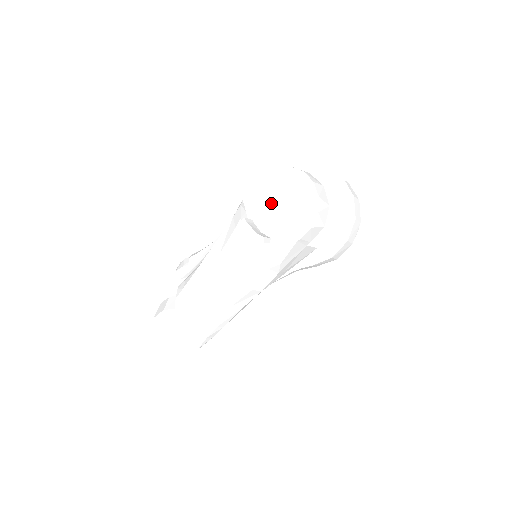
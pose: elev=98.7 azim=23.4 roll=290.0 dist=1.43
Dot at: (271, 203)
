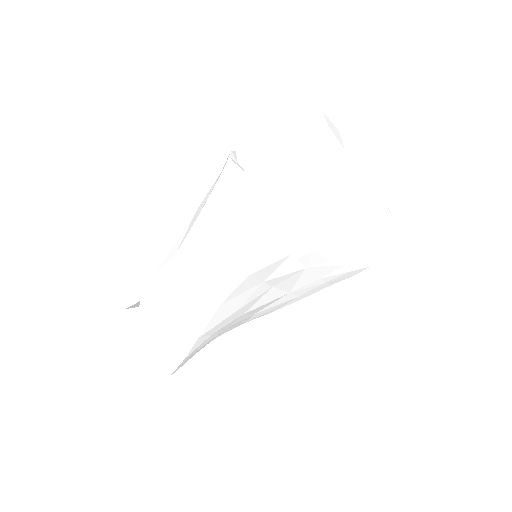
Dot at: (268, 146)
